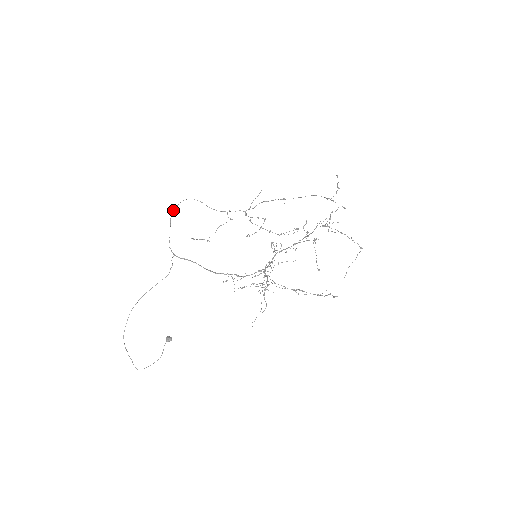
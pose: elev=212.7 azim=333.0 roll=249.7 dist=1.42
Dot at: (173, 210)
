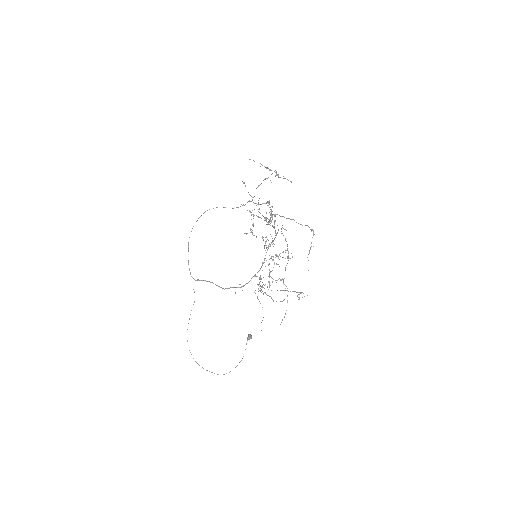
Dot at: occluded
